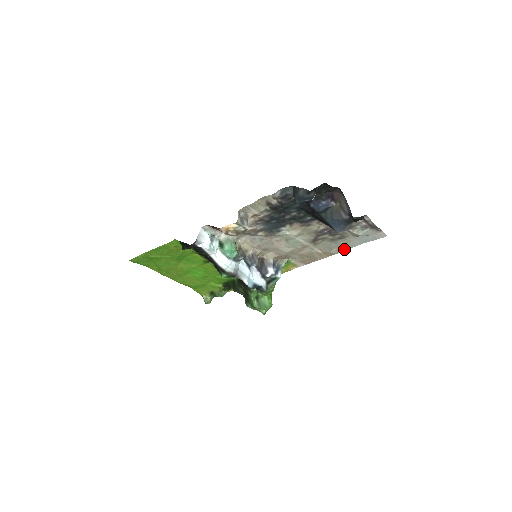
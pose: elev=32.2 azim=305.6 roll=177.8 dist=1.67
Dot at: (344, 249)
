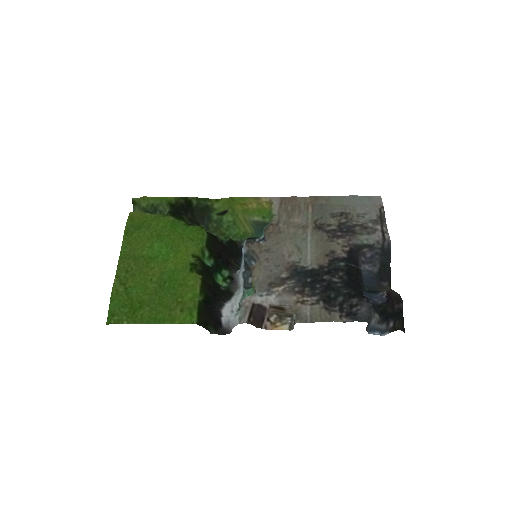
Dot at: (332, 198)
